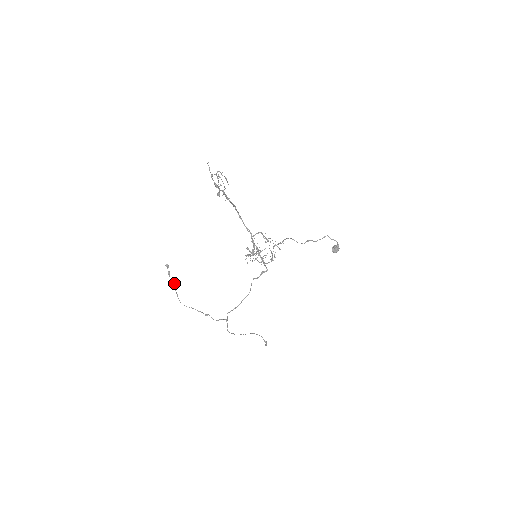
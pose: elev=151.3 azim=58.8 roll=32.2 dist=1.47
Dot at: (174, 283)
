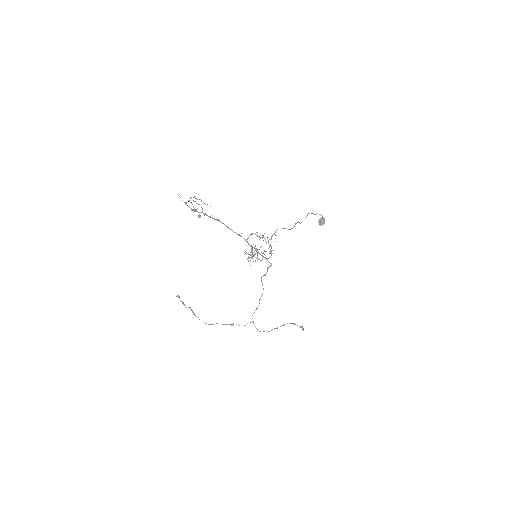
Dot at: (191, 309)
